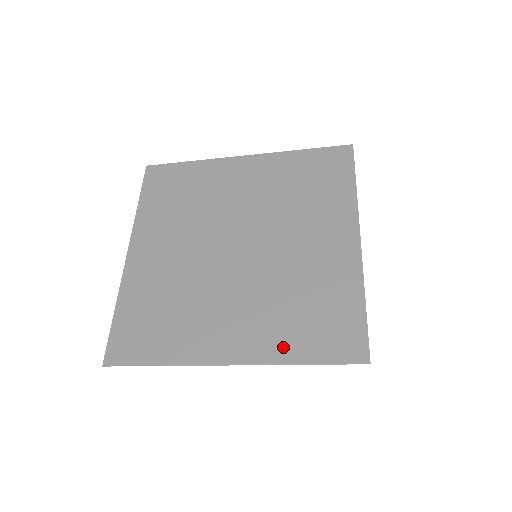
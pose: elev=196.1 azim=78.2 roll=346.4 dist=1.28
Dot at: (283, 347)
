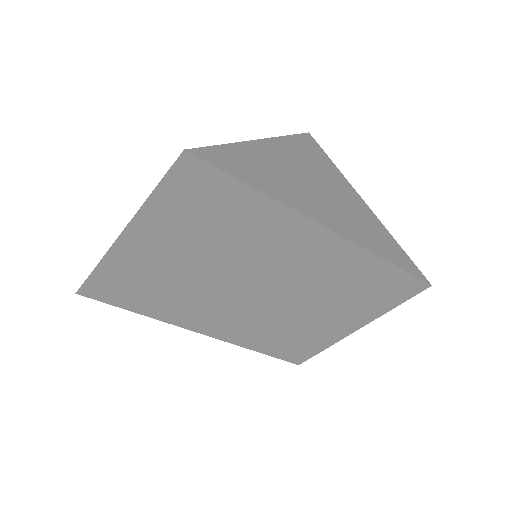
Dot at: occluded
